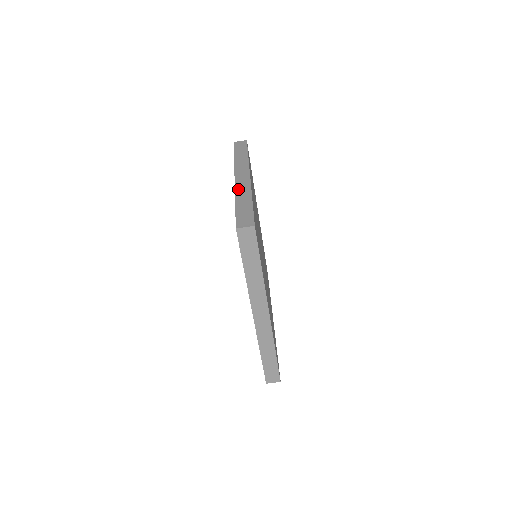
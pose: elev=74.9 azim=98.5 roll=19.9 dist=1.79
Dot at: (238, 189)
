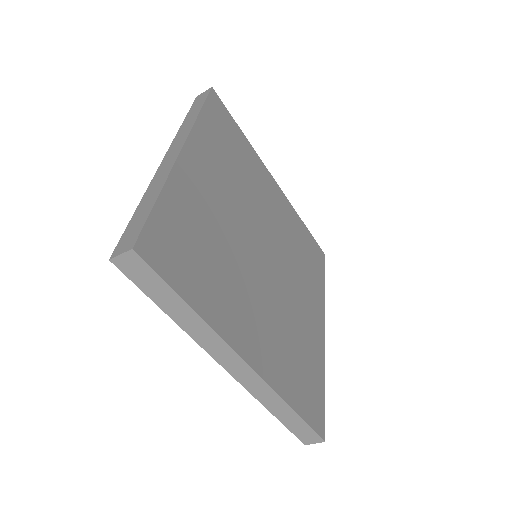
Dot at: (255, 394)
